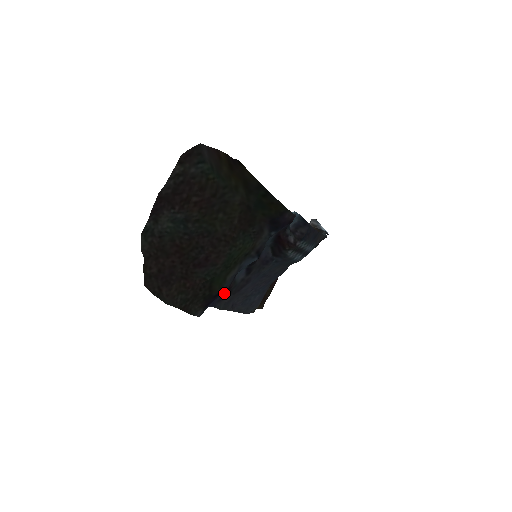
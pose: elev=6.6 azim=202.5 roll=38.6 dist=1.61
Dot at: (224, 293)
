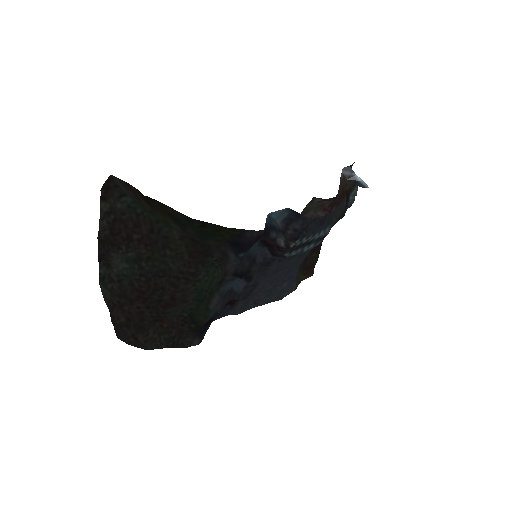
Dot at: (231, 302)
